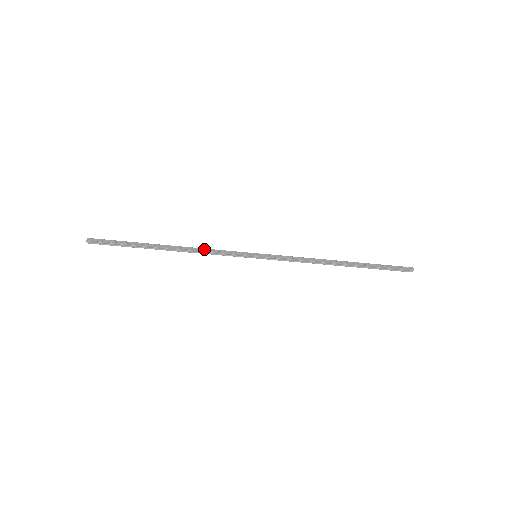
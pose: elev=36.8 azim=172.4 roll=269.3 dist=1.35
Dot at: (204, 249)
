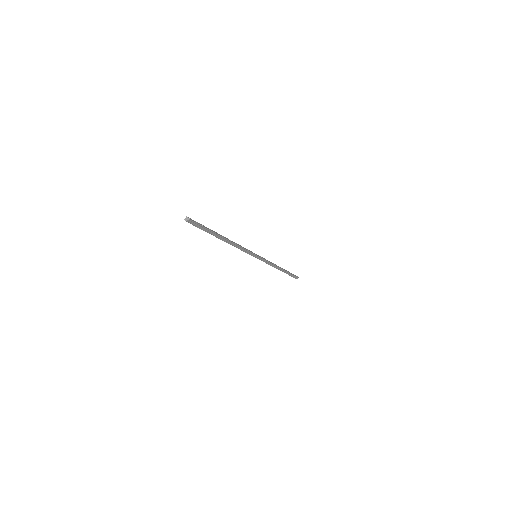
Dot at: (239, 245)
